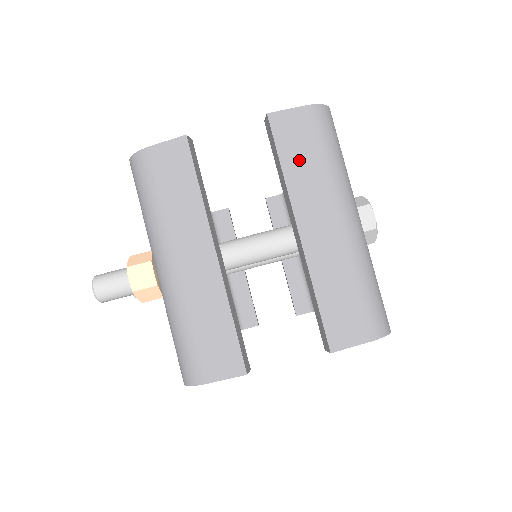
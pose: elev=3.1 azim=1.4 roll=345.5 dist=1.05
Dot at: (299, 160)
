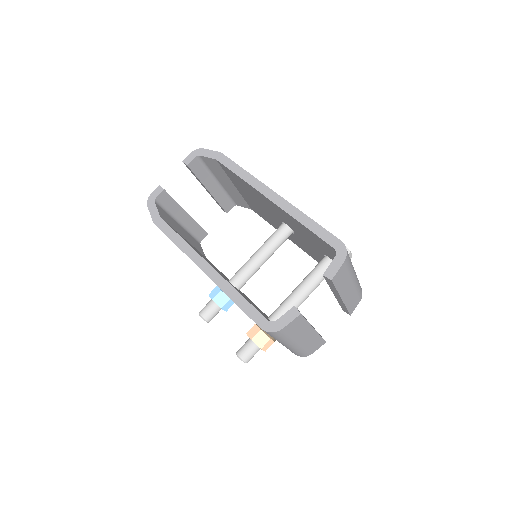
Dot at: (342, 281)
